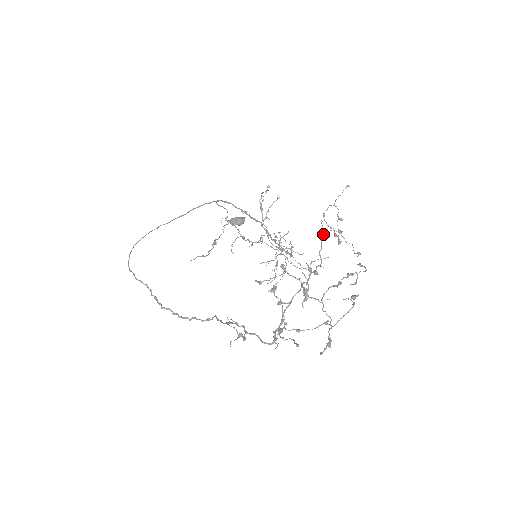
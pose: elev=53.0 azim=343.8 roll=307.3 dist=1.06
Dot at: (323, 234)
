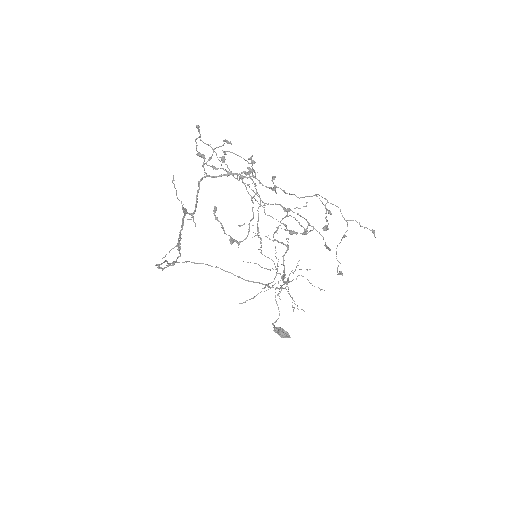
Dot at: occluded
